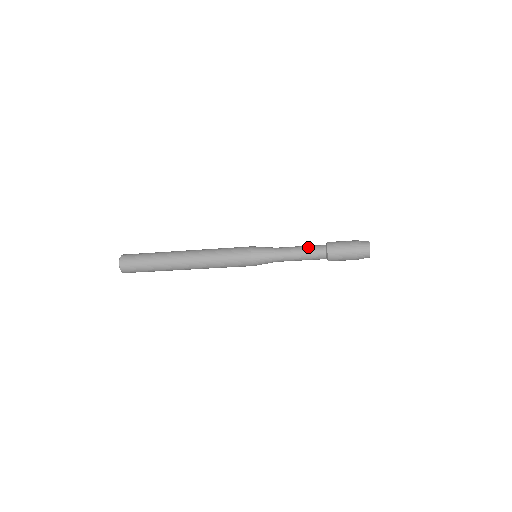
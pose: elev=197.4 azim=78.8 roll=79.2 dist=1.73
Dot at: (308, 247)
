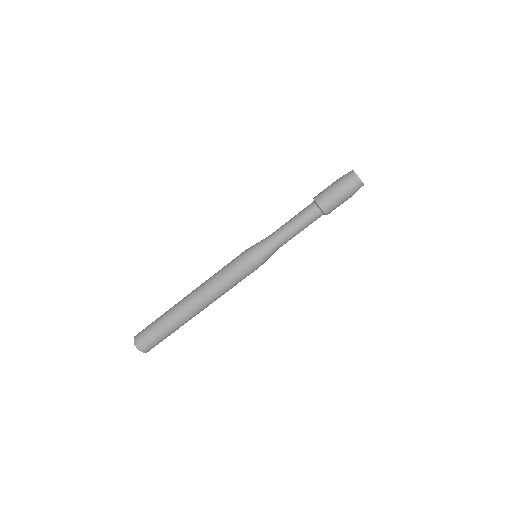
Dot at: occluded
